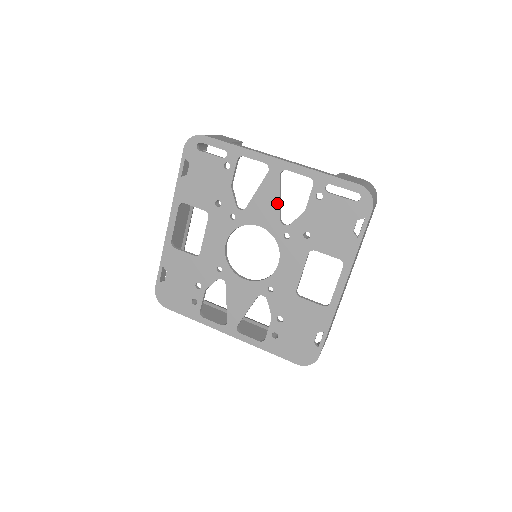
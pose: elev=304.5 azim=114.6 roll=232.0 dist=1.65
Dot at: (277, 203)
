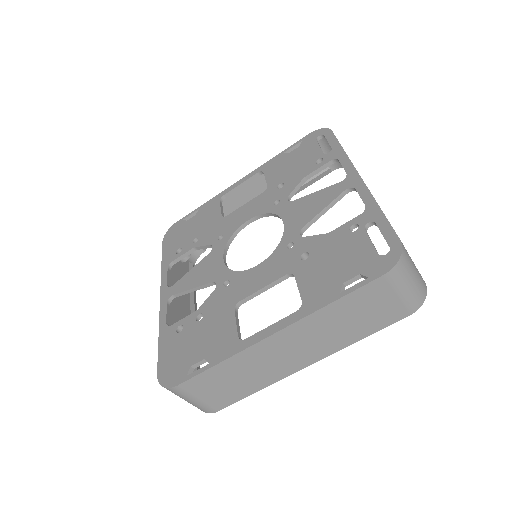
Dot at: (317, 212)
